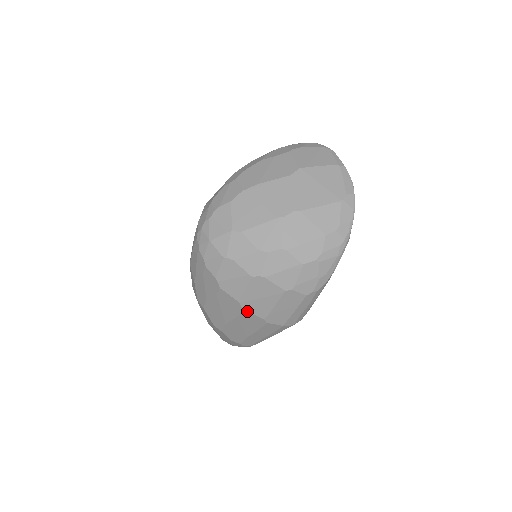
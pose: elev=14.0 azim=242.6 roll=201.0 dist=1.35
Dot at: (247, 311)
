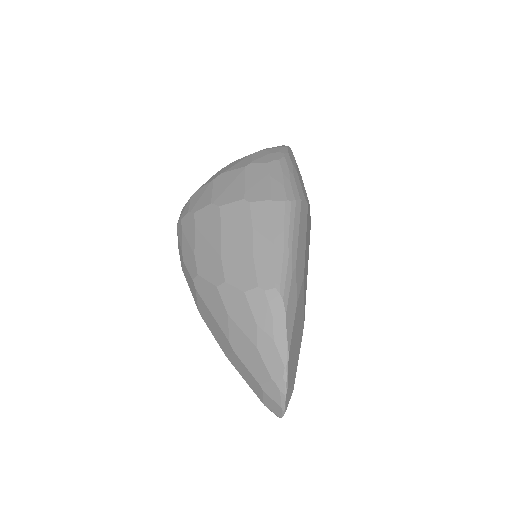
Dot at: (224, 205)
